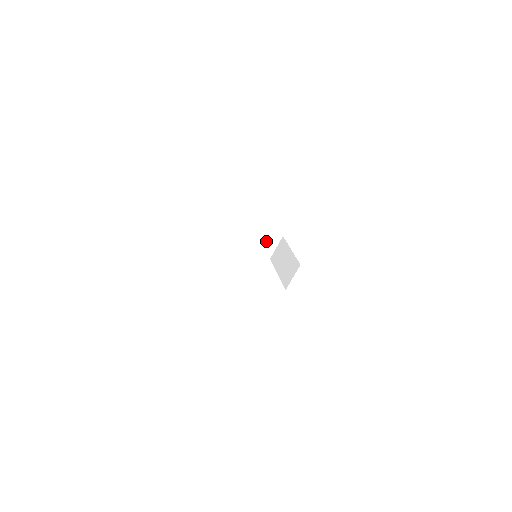
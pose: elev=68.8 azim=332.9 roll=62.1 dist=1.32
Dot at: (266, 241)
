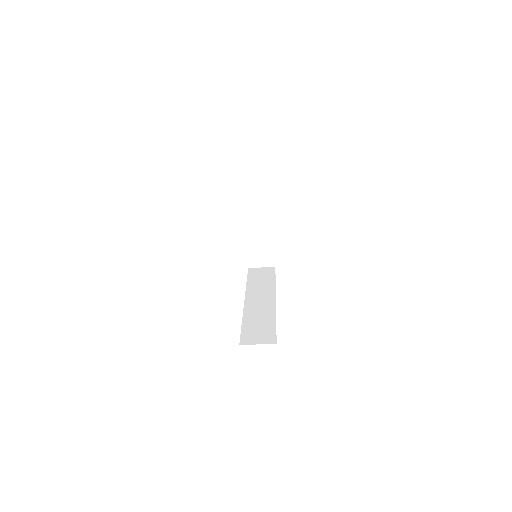
Dot at: occluded
